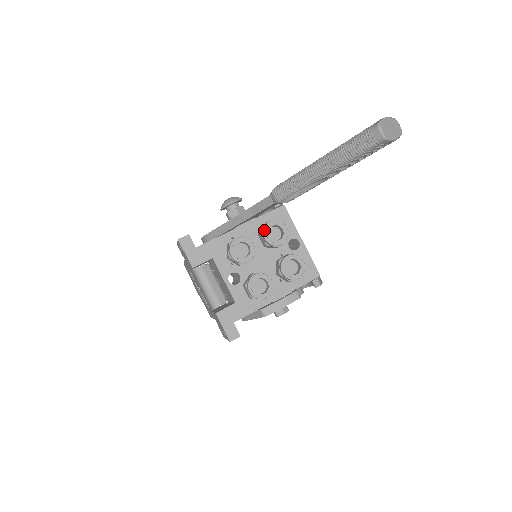
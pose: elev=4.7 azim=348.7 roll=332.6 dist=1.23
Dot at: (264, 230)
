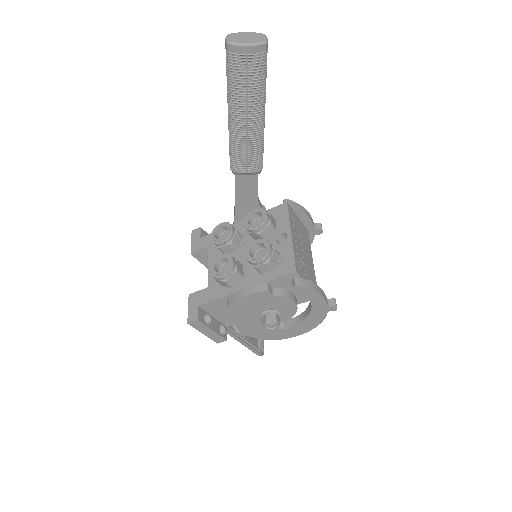
Dot at: (246, 216)
